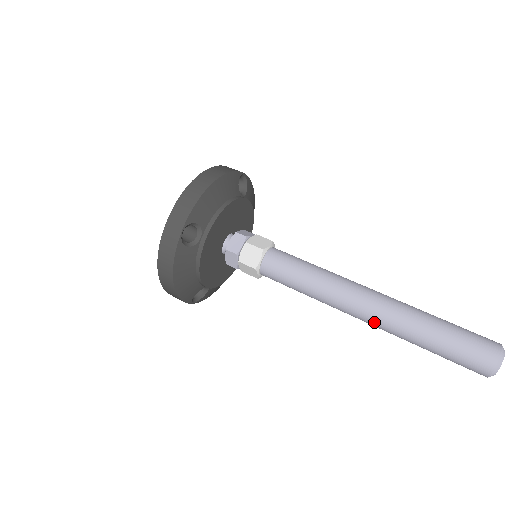
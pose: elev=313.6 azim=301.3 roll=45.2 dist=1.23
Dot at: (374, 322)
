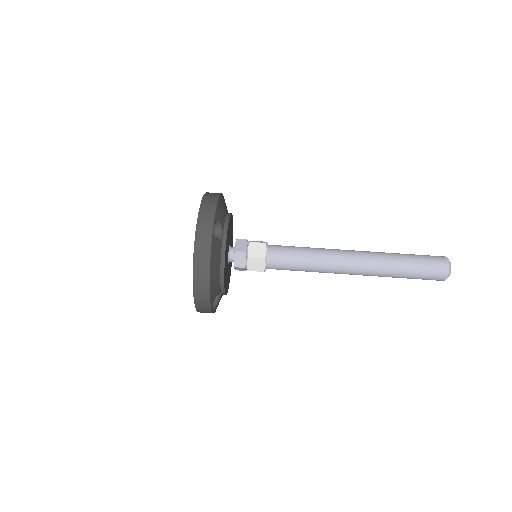
Dot at: (365, 268)
